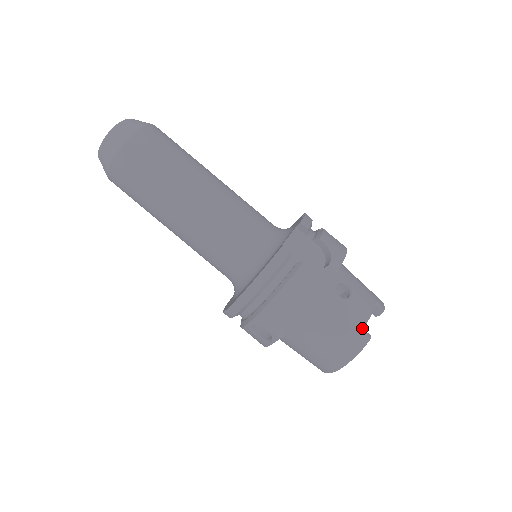
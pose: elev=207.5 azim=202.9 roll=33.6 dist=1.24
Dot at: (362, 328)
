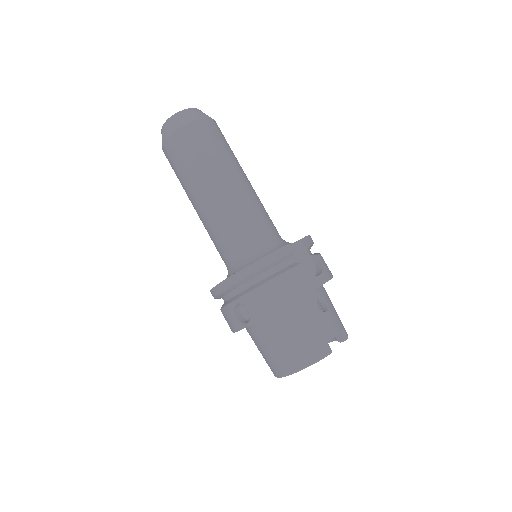
Dot at: (327, 341)
